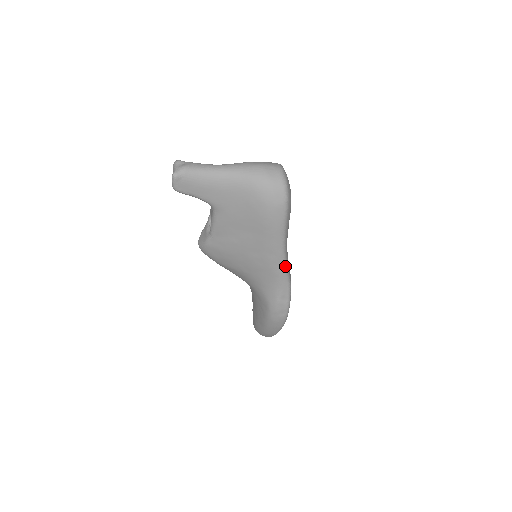
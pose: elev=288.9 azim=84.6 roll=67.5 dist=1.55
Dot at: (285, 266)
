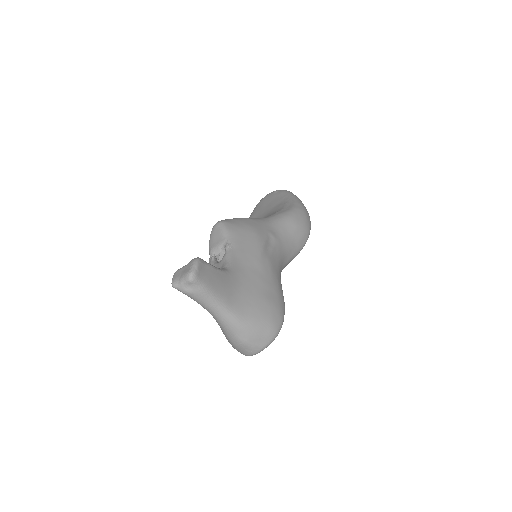
Dot at: occluded
